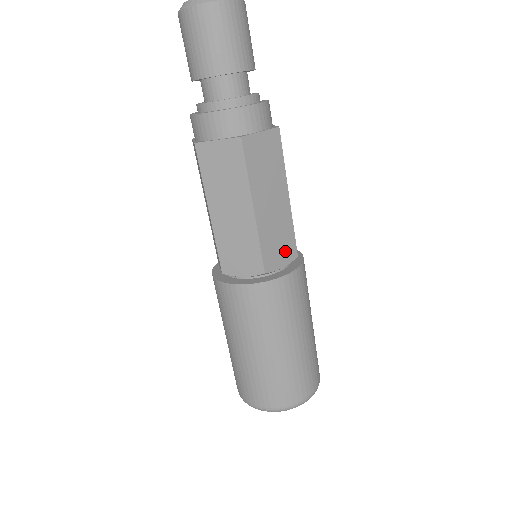
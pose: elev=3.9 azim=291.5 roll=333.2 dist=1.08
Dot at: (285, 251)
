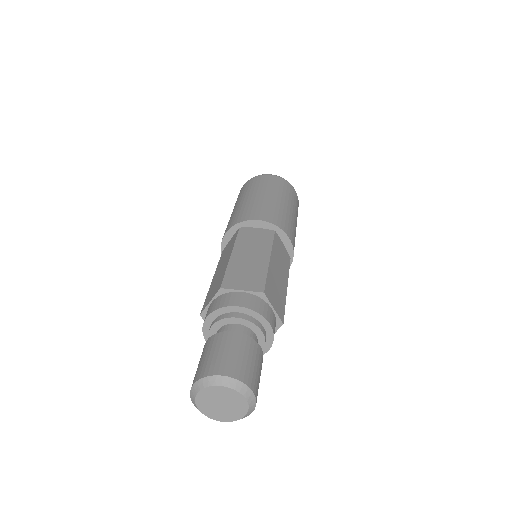
Dot at: occluded
